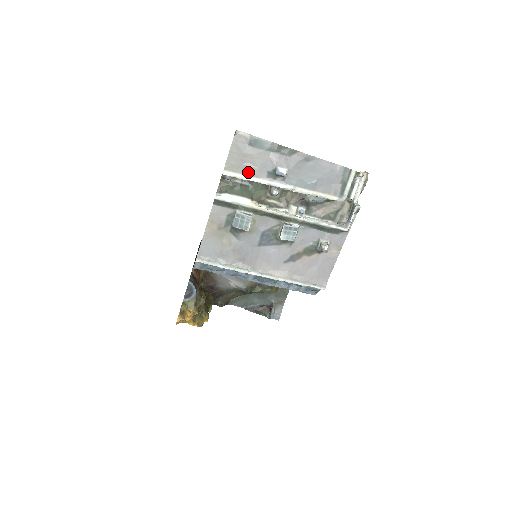
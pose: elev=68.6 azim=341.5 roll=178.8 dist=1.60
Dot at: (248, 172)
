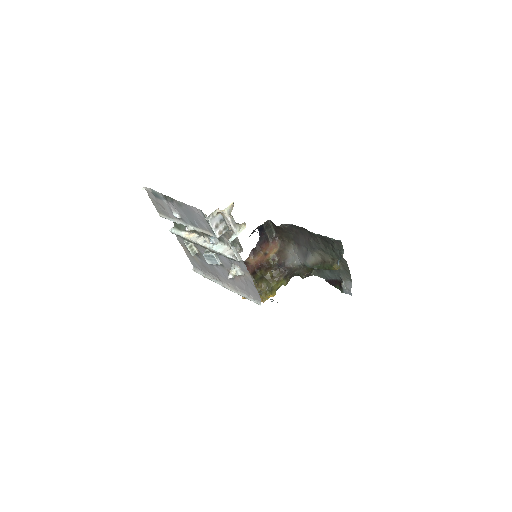
Dot at: (167, 215)
